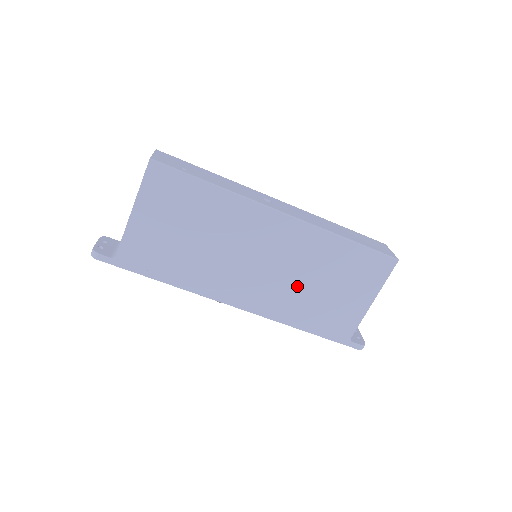
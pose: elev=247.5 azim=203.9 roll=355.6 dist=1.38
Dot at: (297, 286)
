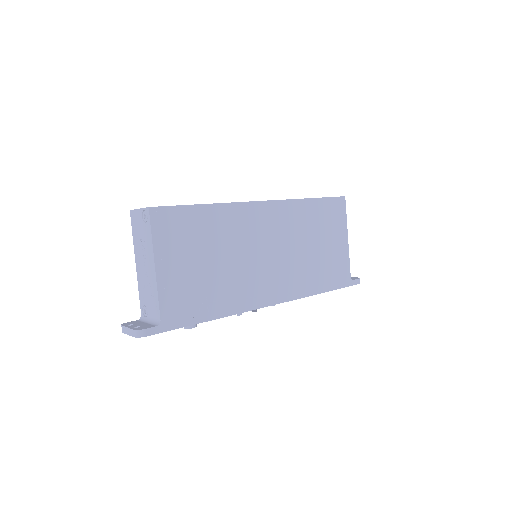
Dot at: (301, 257)
